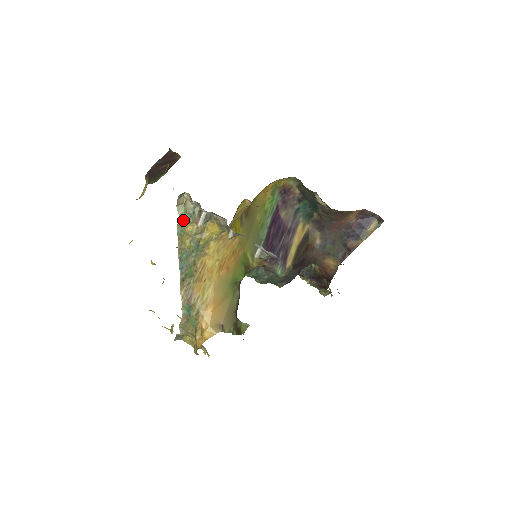
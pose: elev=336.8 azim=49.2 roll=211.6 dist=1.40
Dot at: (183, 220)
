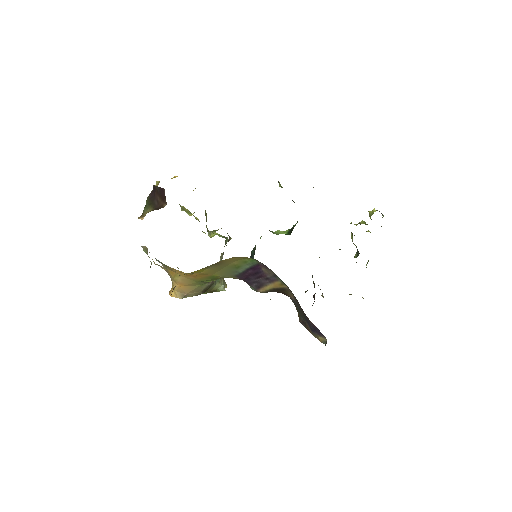
Dot at: occluded
